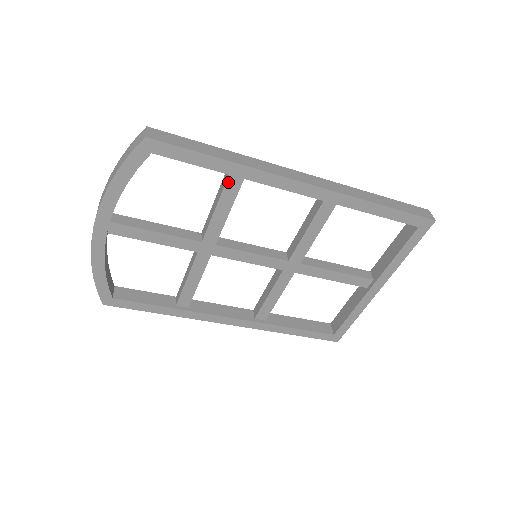
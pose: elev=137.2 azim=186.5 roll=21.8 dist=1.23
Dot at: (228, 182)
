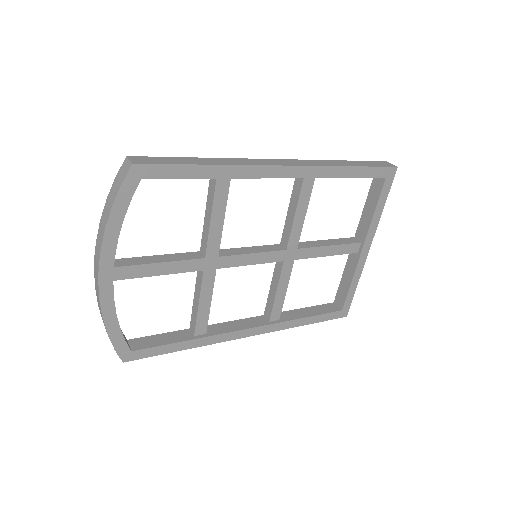
Dot at: (217, 187)
